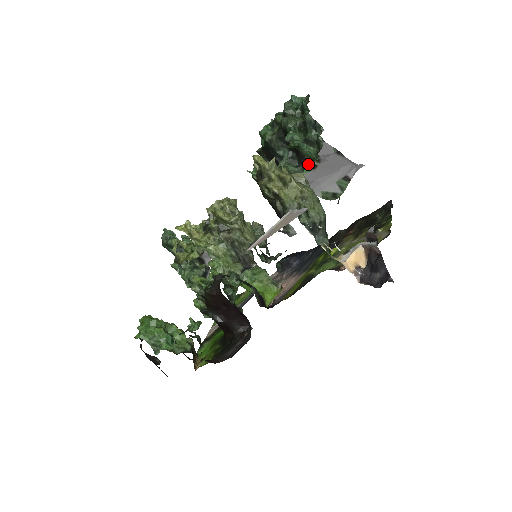
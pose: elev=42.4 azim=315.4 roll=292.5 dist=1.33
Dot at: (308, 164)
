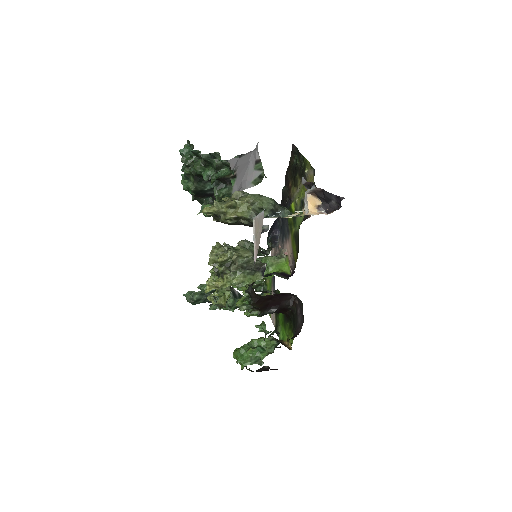
Dot at: (230, 179)
